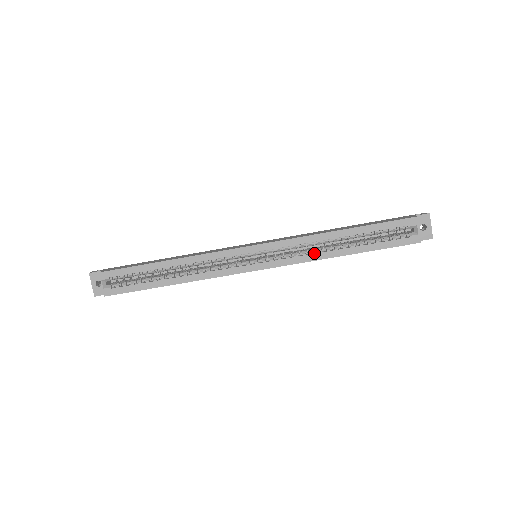
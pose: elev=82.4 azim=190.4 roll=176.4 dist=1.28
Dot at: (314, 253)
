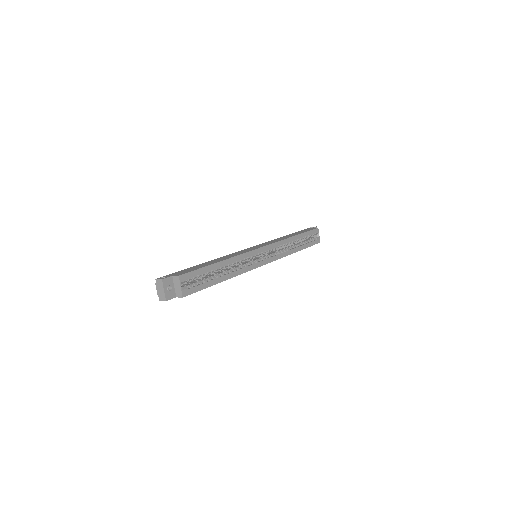
Dot at: (286, 251)
